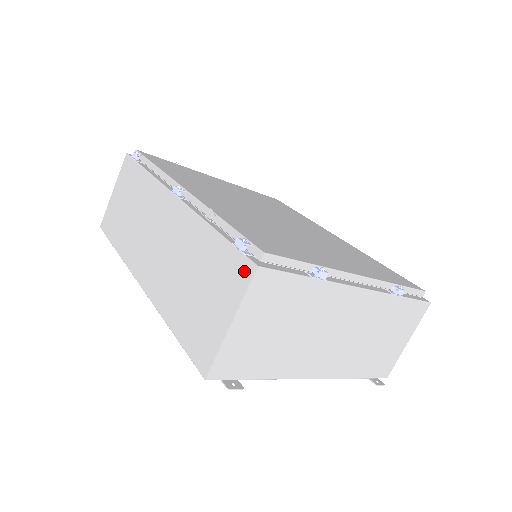
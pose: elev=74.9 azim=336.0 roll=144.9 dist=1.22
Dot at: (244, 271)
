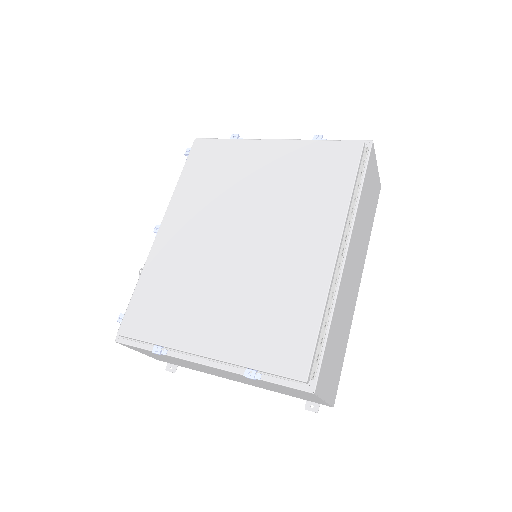
Dot at: occluded
